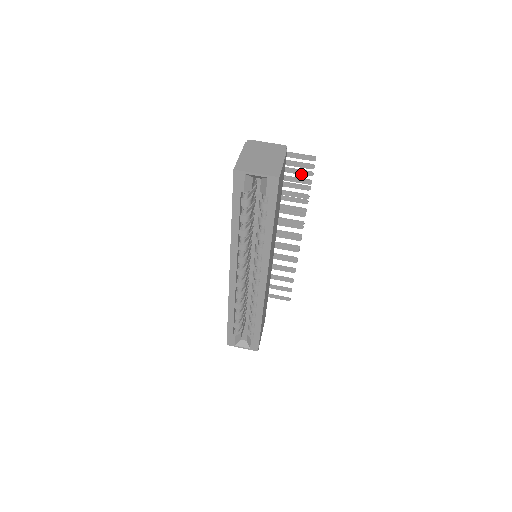
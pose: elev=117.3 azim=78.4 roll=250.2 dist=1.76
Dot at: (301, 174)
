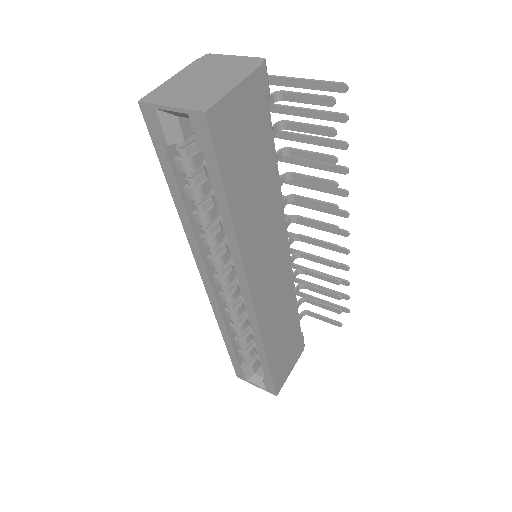
Dot at: (327, 119)
